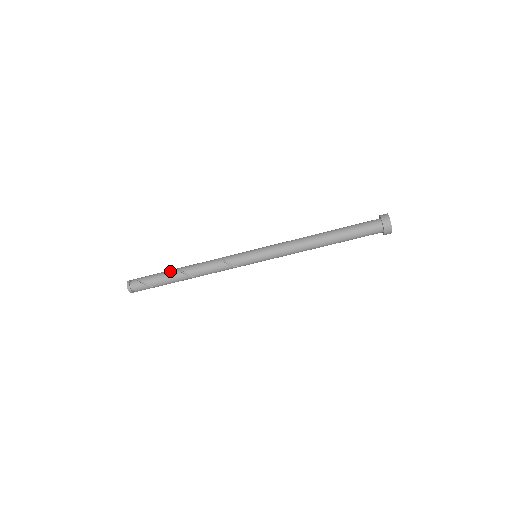
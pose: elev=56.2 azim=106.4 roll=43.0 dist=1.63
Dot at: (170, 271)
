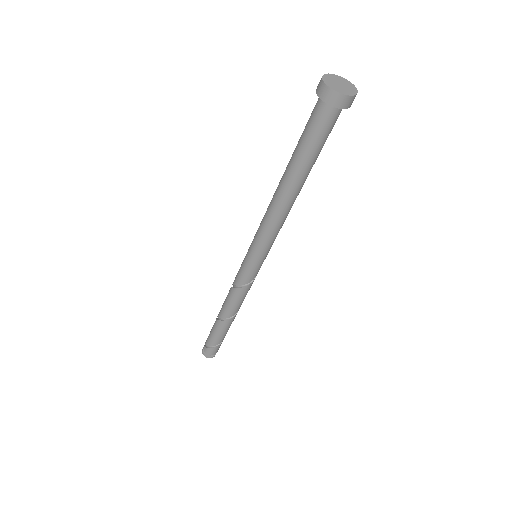
Dot at: (215, 324)
